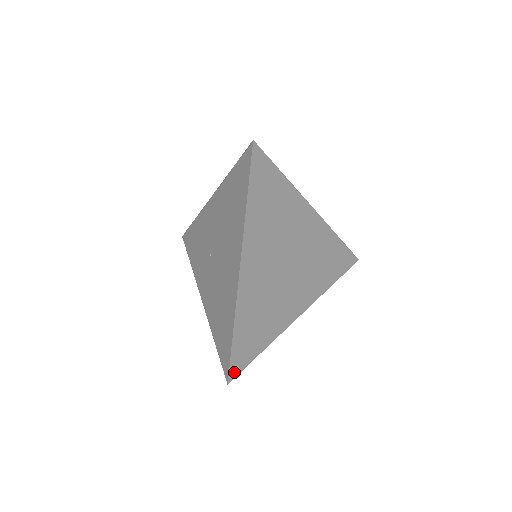
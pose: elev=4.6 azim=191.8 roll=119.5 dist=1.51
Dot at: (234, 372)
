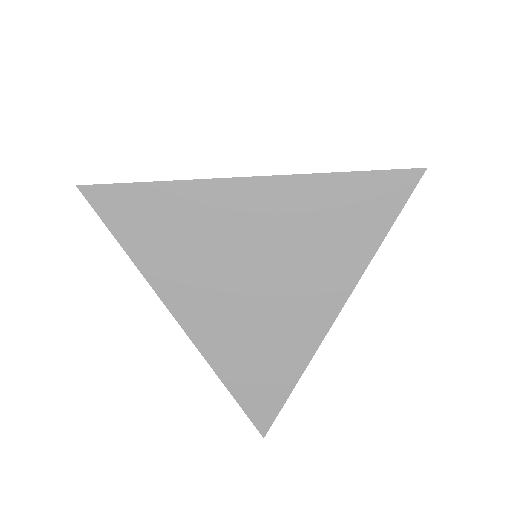
Dot at: (264, 423)
